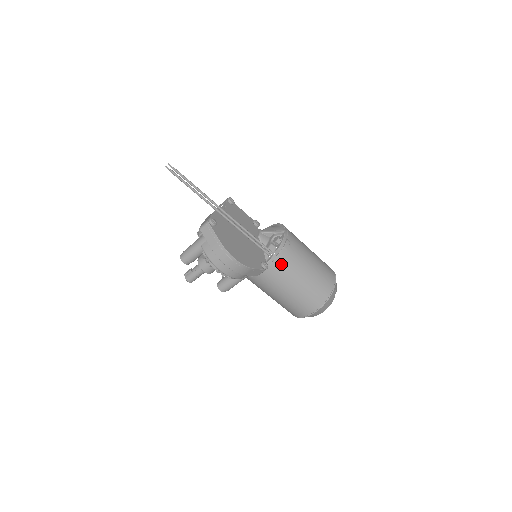
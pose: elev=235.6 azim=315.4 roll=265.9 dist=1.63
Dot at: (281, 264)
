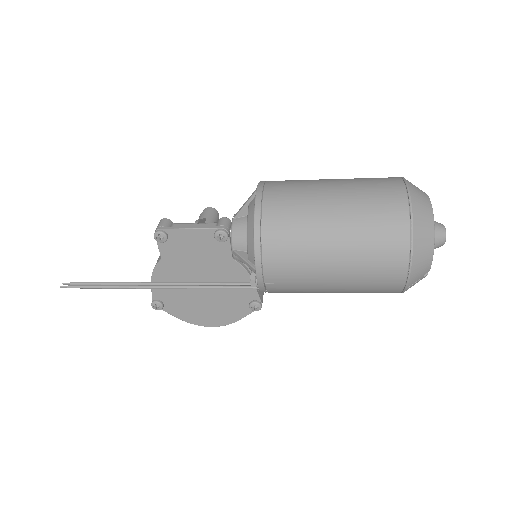
Dot at: occluded
